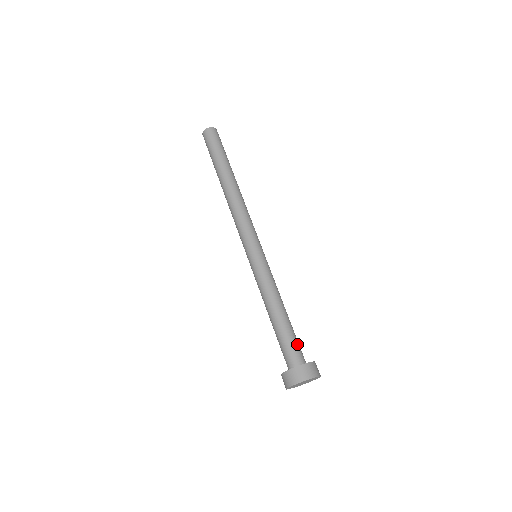
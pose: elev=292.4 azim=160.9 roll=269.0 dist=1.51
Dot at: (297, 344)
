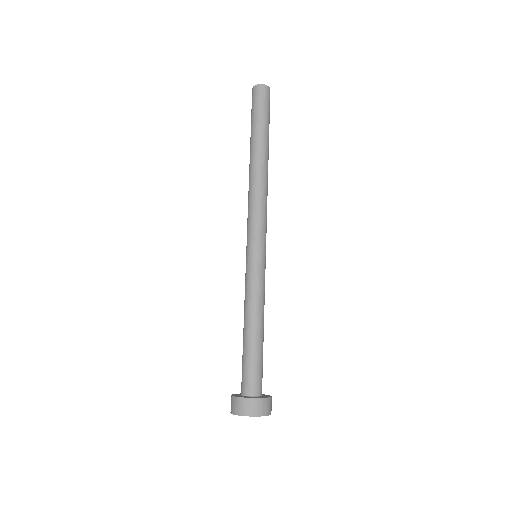
Dot at: (255, 371)
